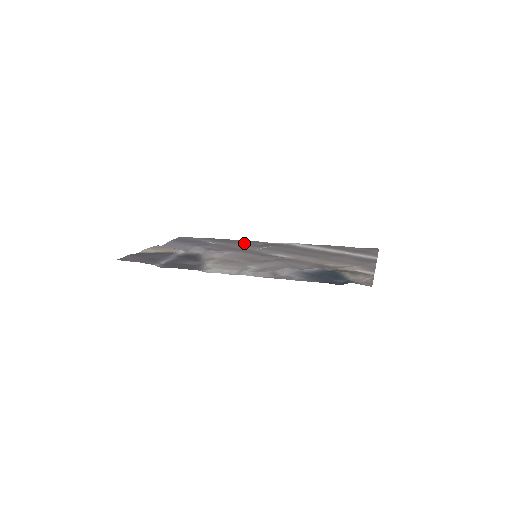
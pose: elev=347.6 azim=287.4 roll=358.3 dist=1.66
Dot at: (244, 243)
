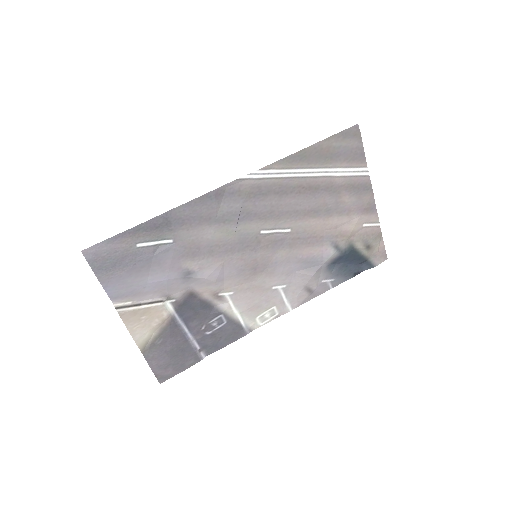
Dot at: (198, 216)
